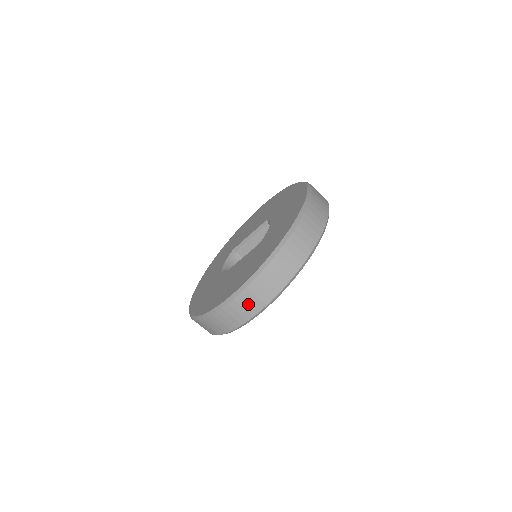
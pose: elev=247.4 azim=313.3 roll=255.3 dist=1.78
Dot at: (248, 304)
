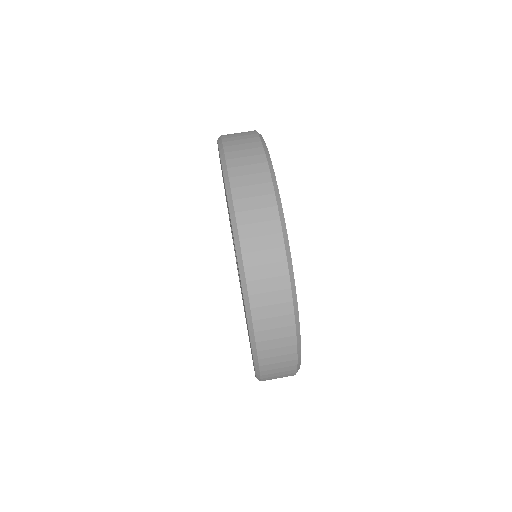
Dot at: (276, 342)
